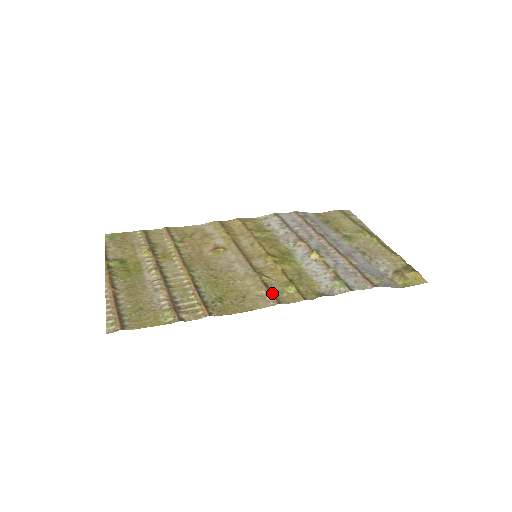
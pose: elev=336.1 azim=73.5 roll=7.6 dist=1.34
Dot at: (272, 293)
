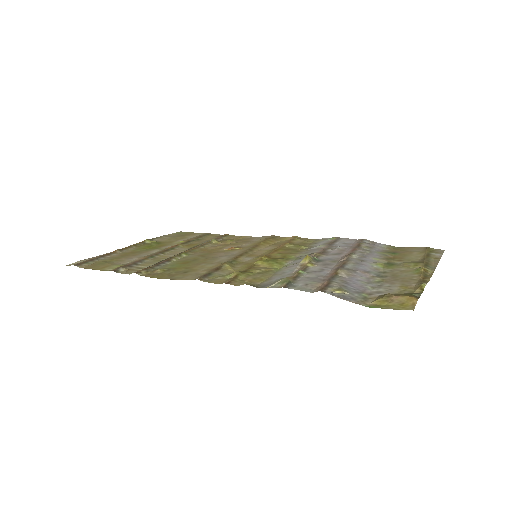
Dot at: (209, 273)
